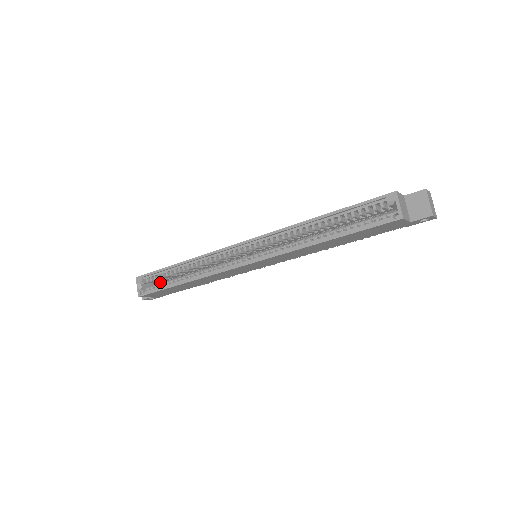
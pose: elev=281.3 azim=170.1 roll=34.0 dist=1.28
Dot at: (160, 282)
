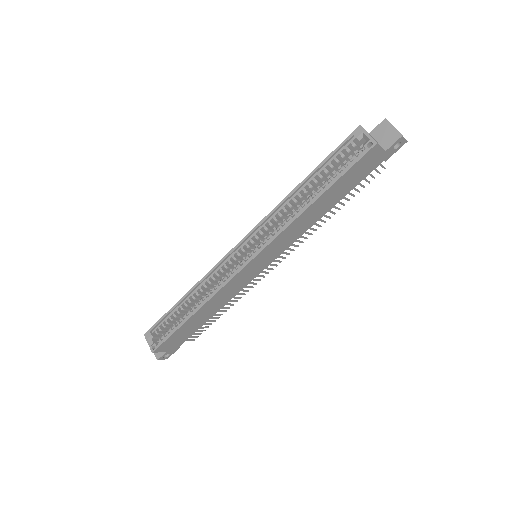
Dot at: occluded
